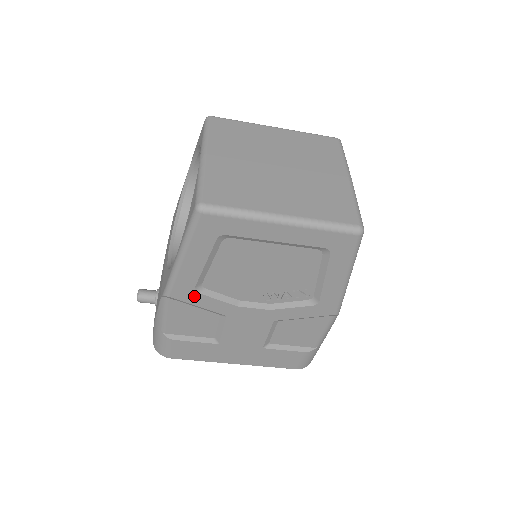
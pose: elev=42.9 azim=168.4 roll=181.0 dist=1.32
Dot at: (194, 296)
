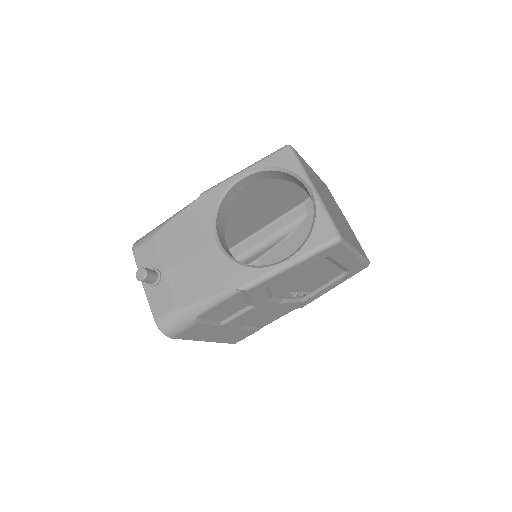
Dot at: (260, 292)
